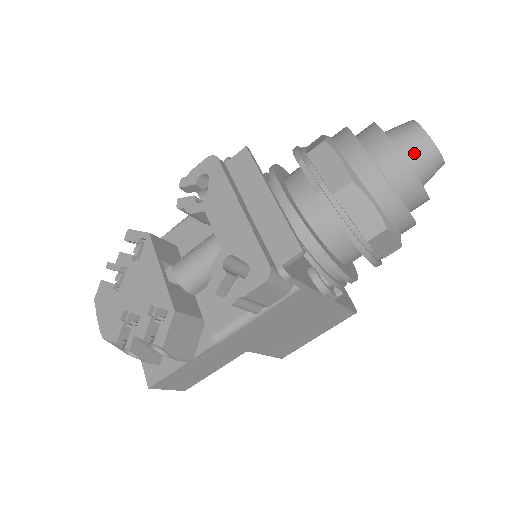
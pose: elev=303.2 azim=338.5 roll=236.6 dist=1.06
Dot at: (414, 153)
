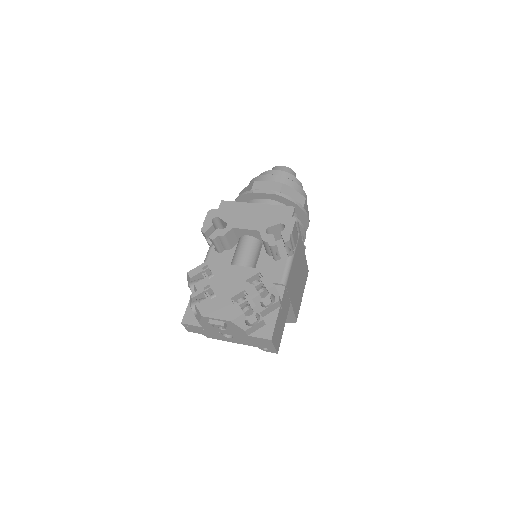
Dot at: occluded
